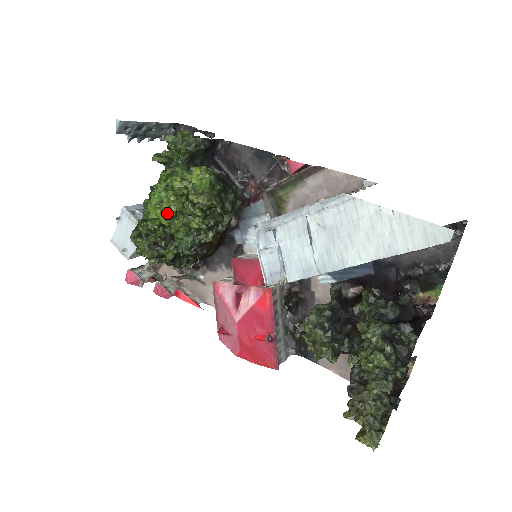
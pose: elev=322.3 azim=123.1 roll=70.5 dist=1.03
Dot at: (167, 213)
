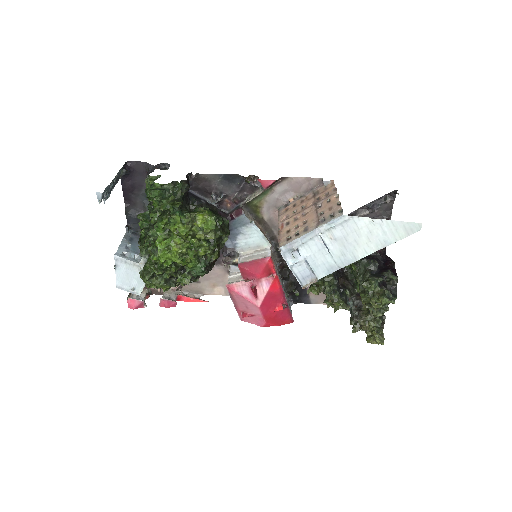
Dot at: (178, 253)
